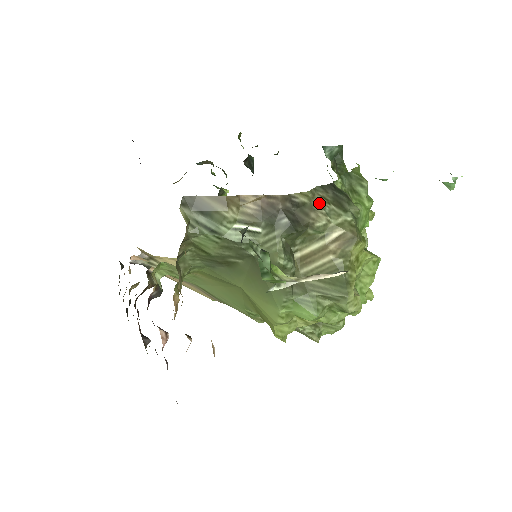
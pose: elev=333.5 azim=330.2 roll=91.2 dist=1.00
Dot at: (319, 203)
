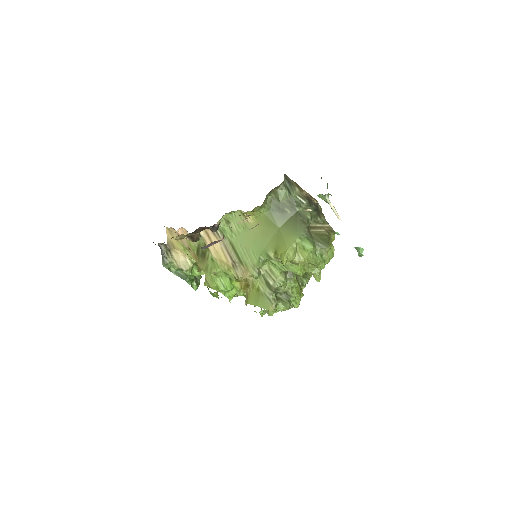
Dot at: (323, 214)
